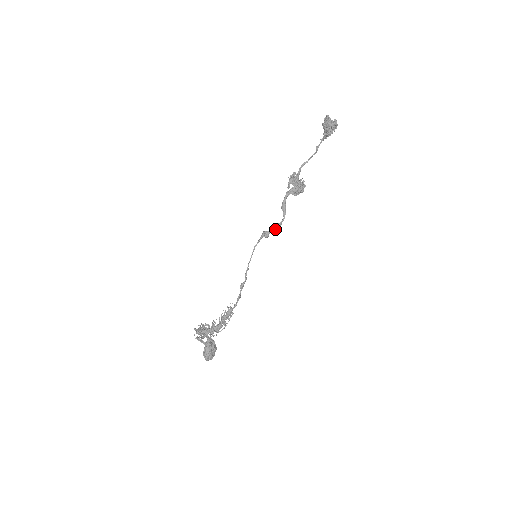
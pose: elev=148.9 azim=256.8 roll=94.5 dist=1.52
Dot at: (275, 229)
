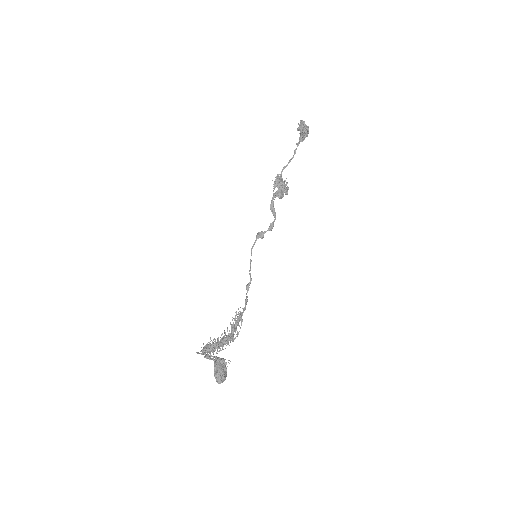
Dot at: (269, 228)
